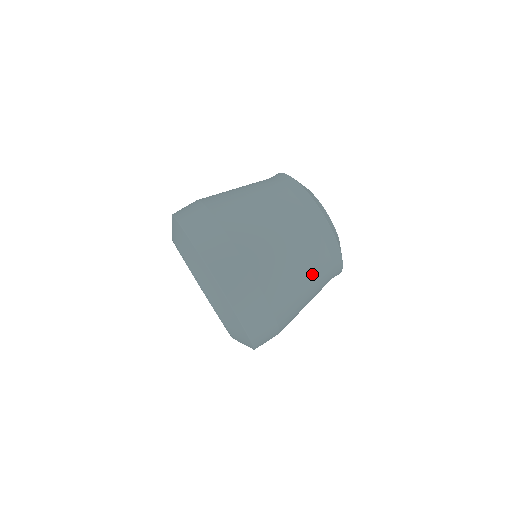
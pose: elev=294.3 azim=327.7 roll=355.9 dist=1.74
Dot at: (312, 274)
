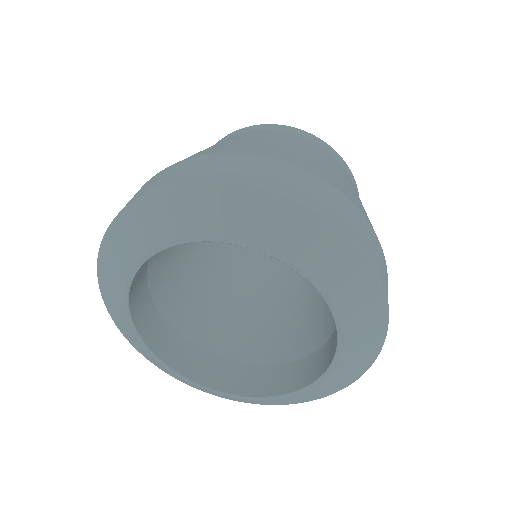
Dot at: occluded
